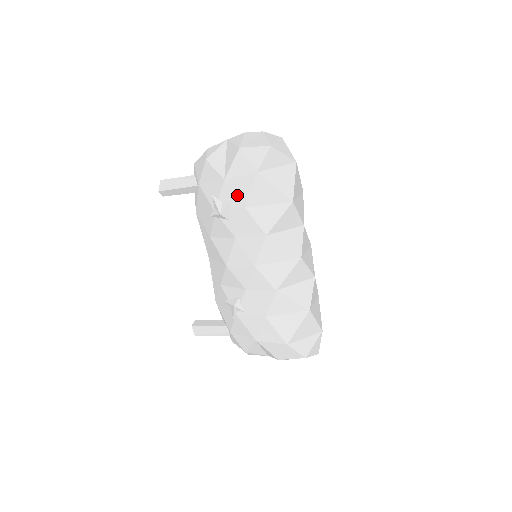
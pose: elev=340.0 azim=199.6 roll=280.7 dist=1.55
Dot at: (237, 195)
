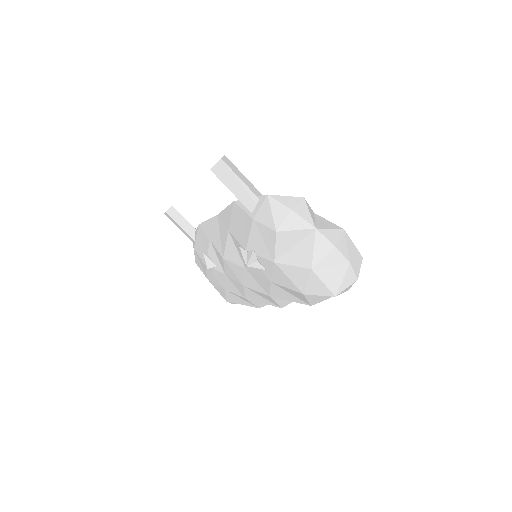
Dot at: (273, 275)
